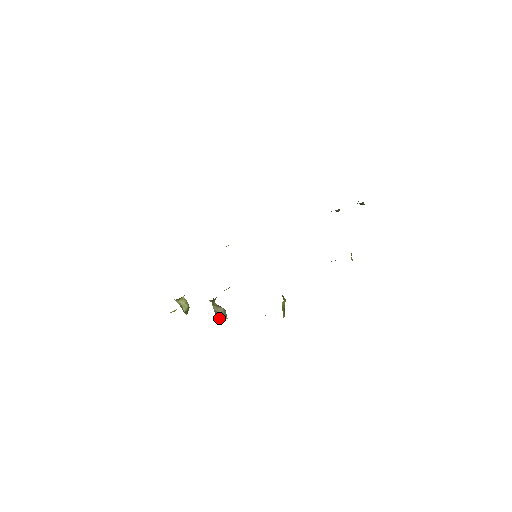
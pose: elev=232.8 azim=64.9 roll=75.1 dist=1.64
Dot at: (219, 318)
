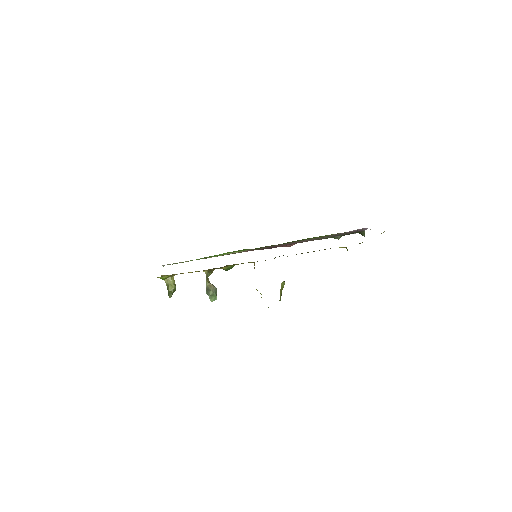
Dot at: (209, 296)
